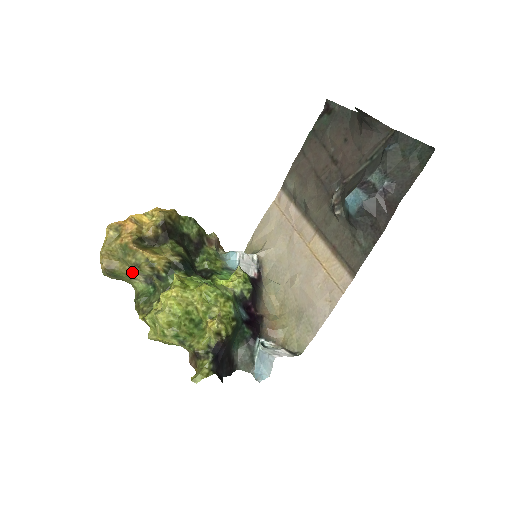
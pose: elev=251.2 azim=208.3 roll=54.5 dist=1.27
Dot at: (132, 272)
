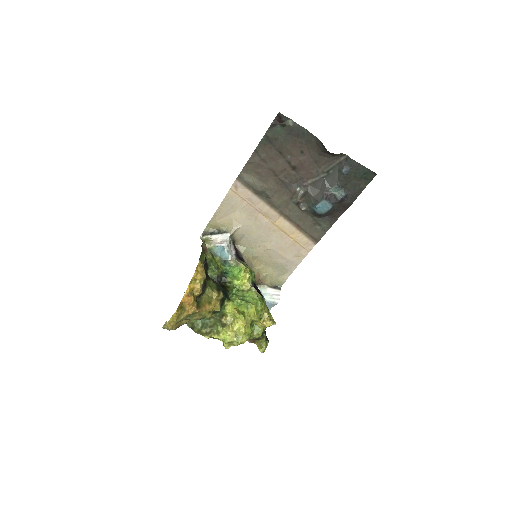
Dot at: occluded
